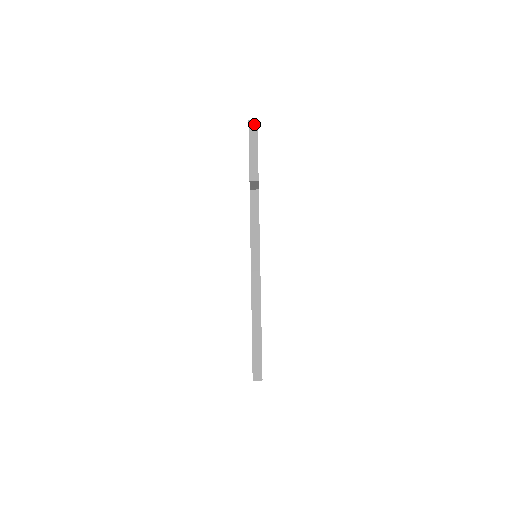
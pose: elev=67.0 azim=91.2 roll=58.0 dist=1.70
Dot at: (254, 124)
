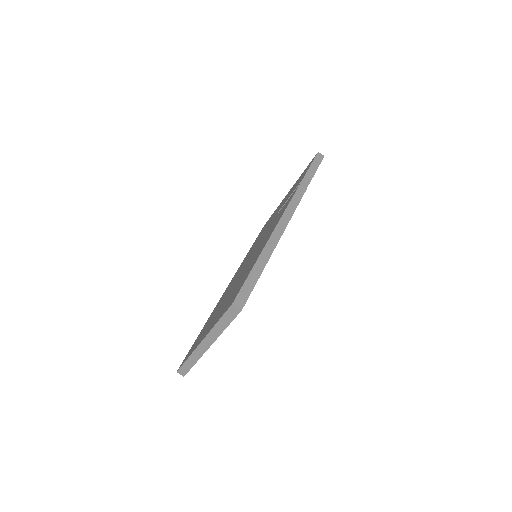
Dot at: (321, 156)
